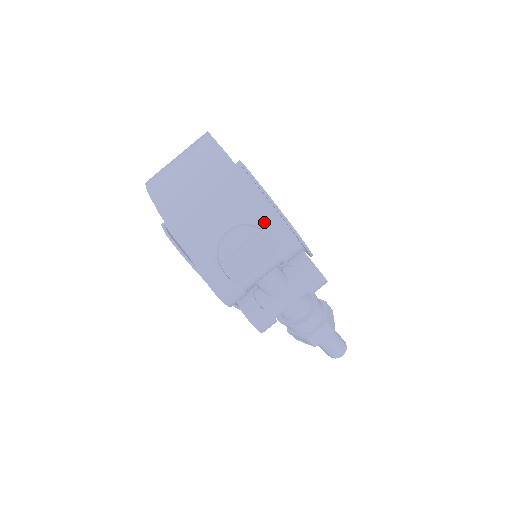
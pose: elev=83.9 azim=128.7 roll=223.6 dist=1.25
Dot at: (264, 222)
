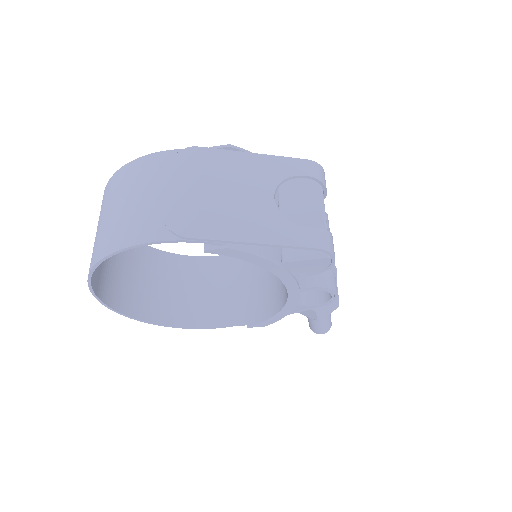
Dot at: (293, 169)
